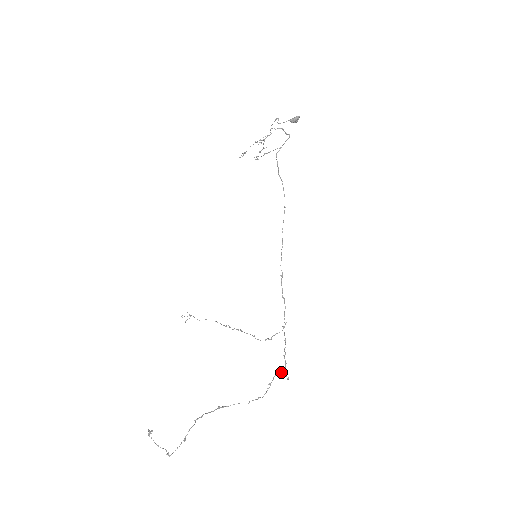
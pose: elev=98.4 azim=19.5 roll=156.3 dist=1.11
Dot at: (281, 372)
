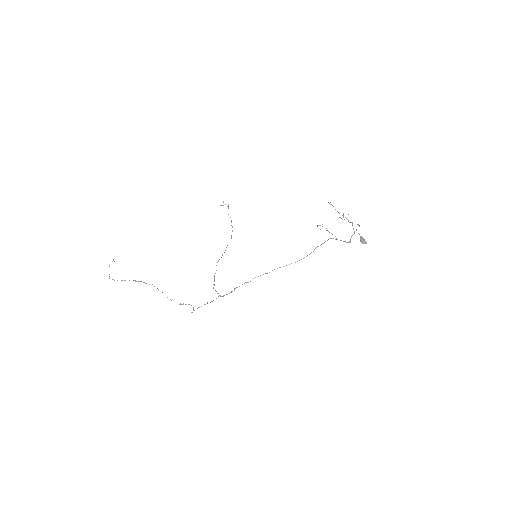
Dot at: occluded
